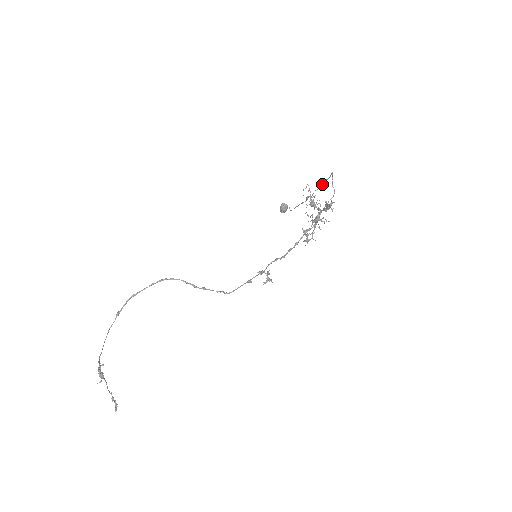
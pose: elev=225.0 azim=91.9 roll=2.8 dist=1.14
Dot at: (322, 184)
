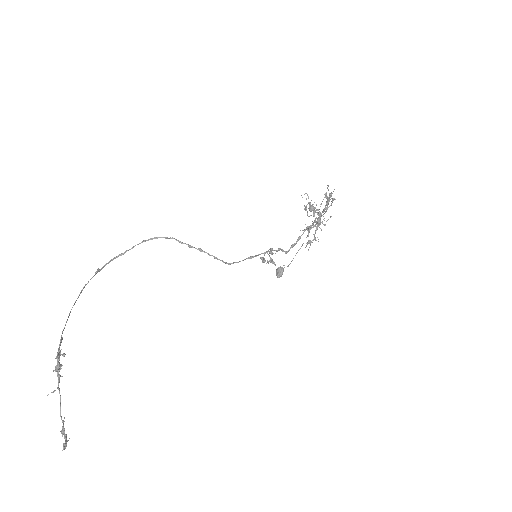
Dot at: occluded
